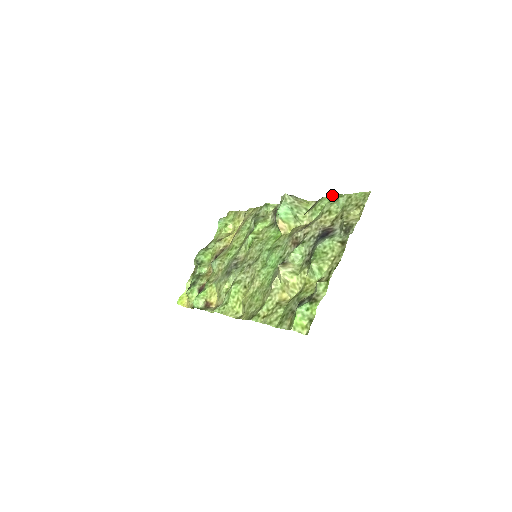
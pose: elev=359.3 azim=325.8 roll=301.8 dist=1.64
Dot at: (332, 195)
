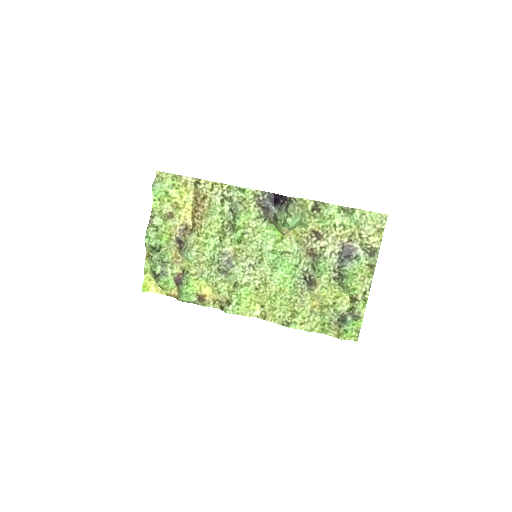
Dot at: (342, 208)
